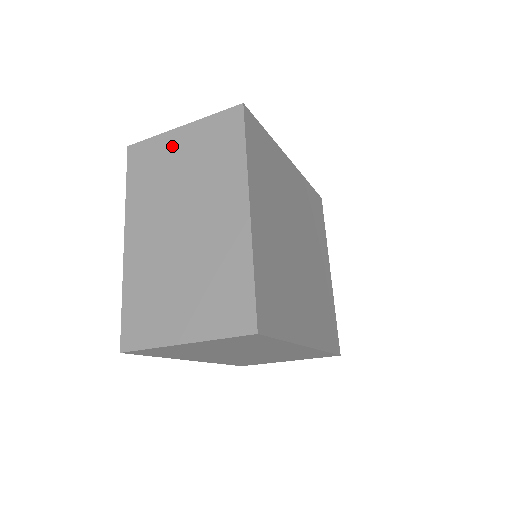
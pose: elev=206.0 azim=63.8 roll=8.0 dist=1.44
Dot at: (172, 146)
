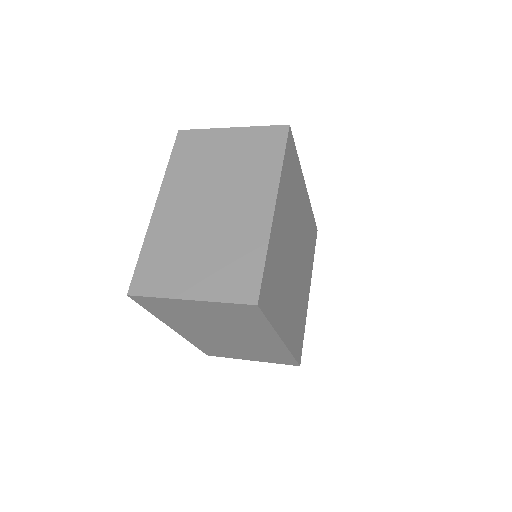
Dot at: (219, 141)
